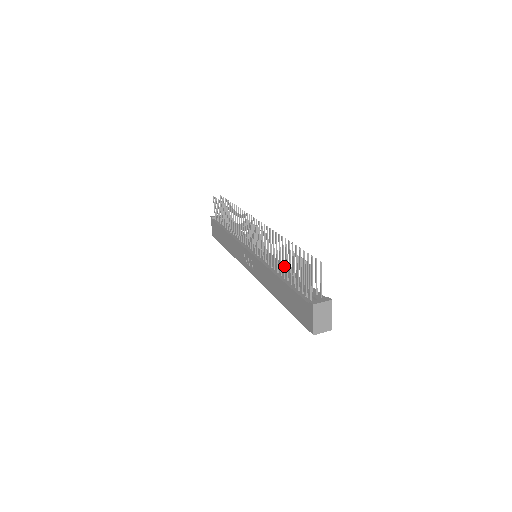
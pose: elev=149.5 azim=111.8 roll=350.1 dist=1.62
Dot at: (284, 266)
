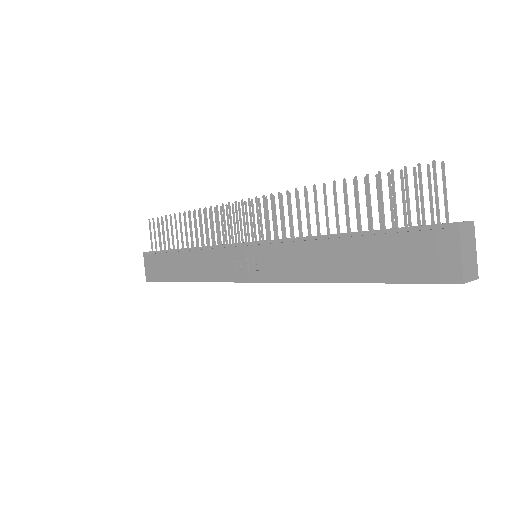
Dot at: (348, 215)
